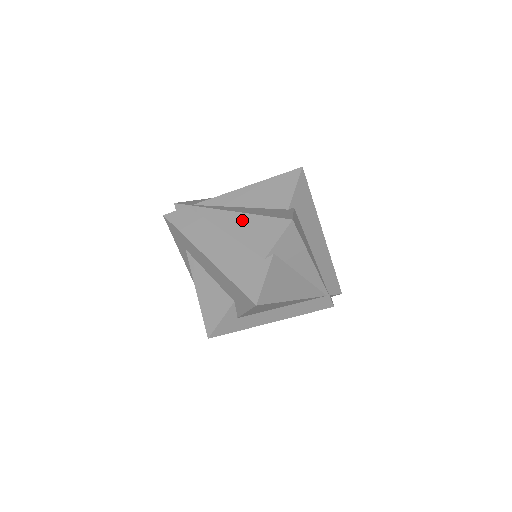
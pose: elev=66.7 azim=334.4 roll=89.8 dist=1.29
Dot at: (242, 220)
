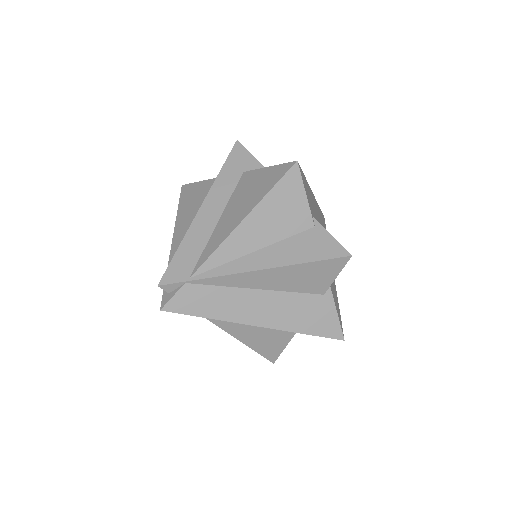
Dot at: (280, 274)
